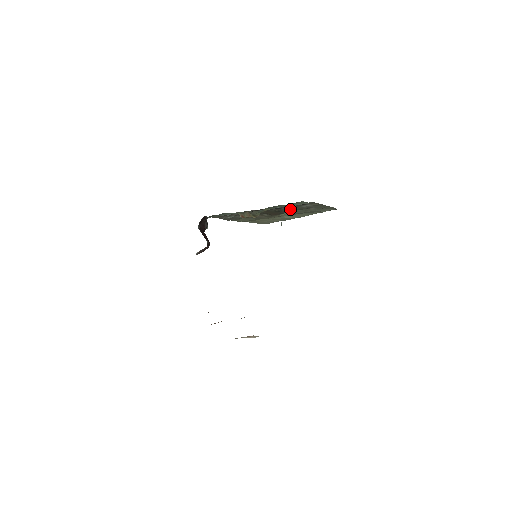
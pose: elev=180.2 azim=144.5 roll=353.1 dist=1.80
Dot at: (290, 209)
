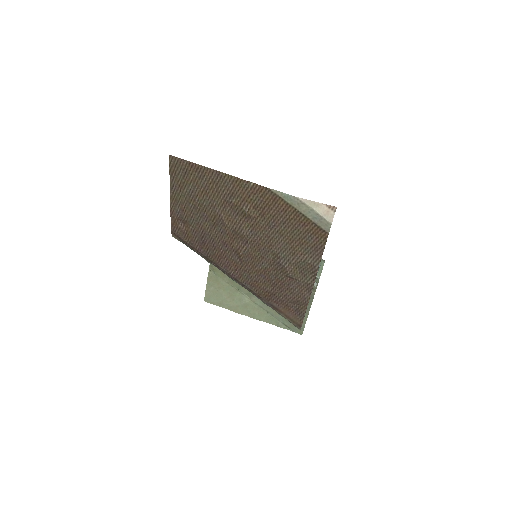
Dot at: occluded
